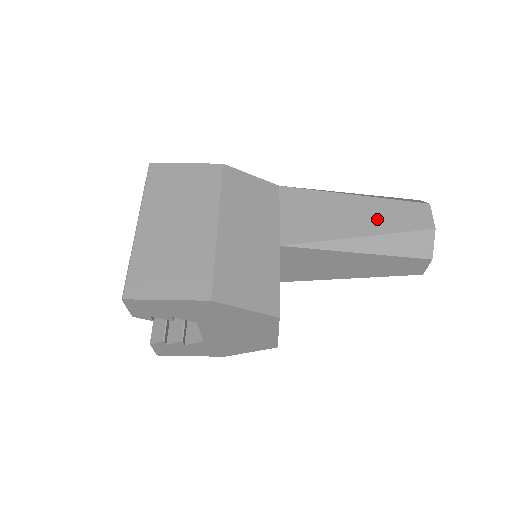
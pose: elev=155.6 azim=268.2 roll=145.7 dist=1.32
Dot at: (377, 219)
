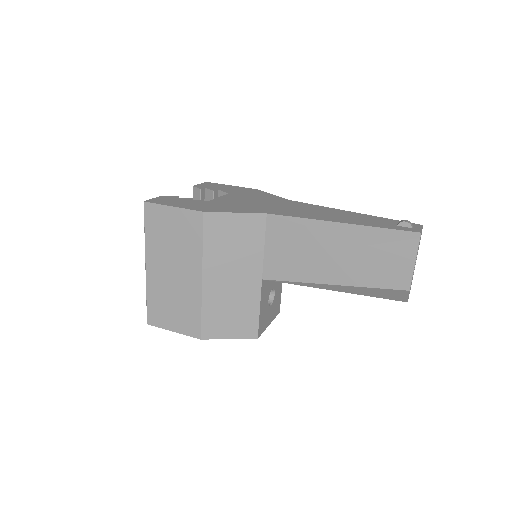
Dot at: (354, 269)
